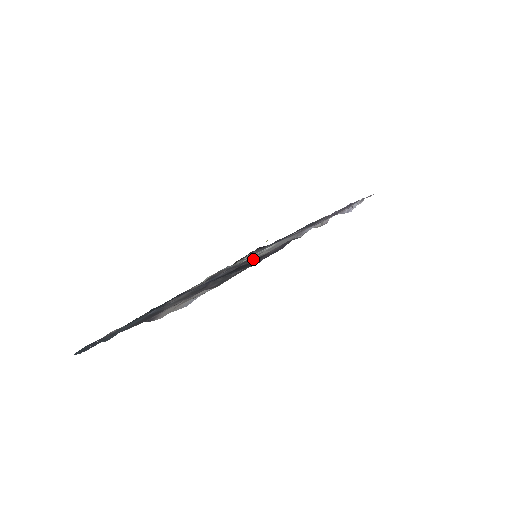
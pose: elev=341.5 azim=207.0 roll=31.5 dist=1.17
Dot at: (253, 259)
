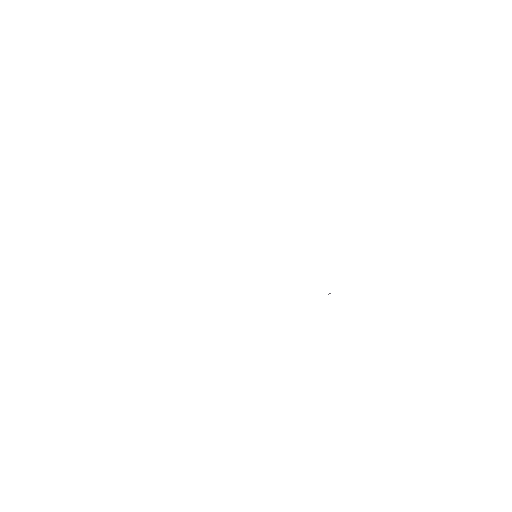
Dot at: occluded
